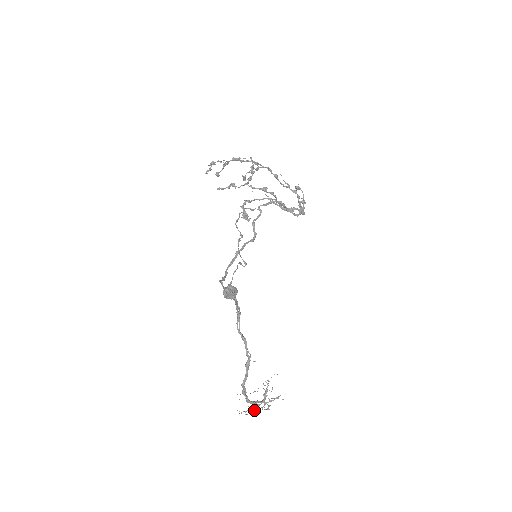
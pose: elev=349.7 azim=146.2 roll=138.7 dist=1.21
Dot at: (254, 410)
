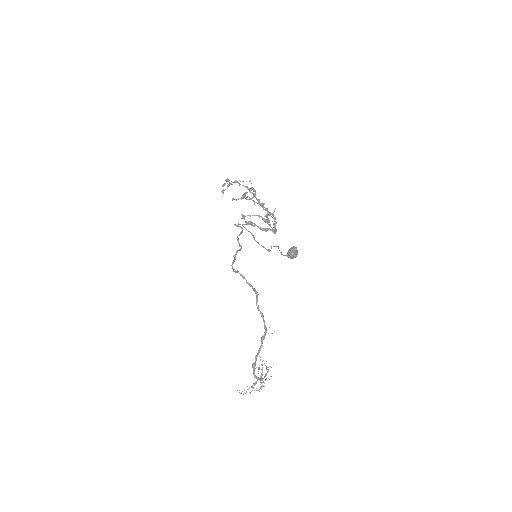
Dot at: (253, 388)
